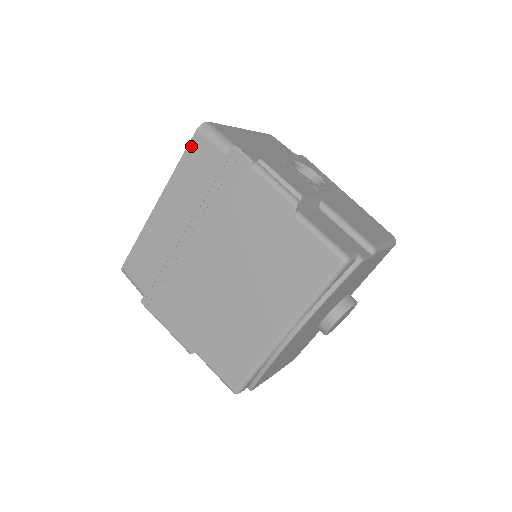
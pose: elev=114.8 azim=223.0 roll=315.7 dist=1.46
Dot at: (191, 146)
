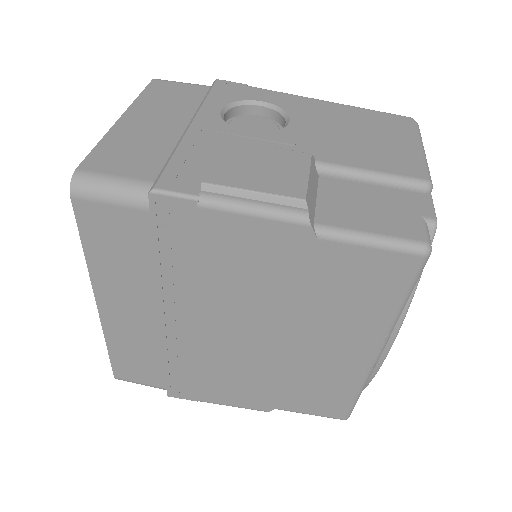
Dot at: (82, 221)
